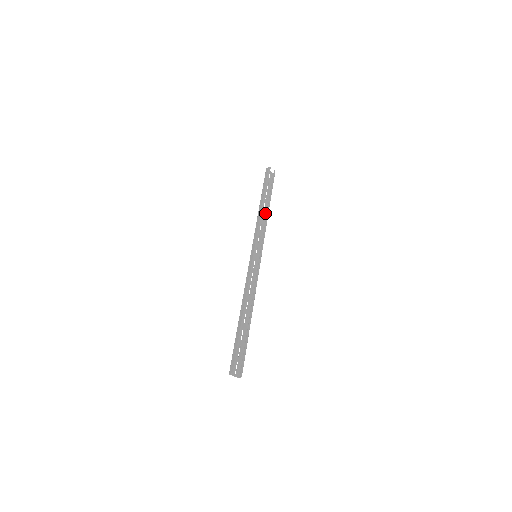
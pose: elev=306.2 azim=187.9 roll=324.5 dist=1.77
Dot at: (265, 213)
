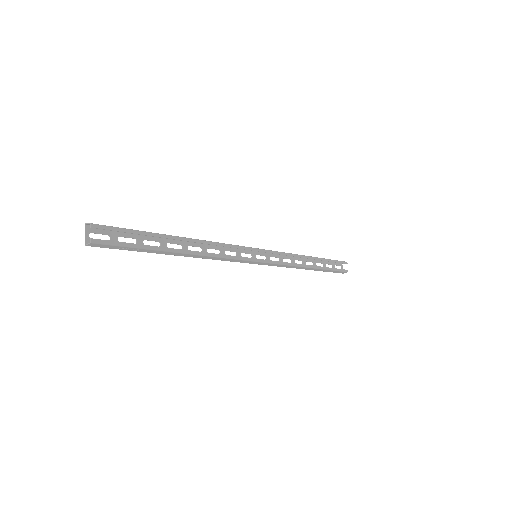
Dot at: occluded
